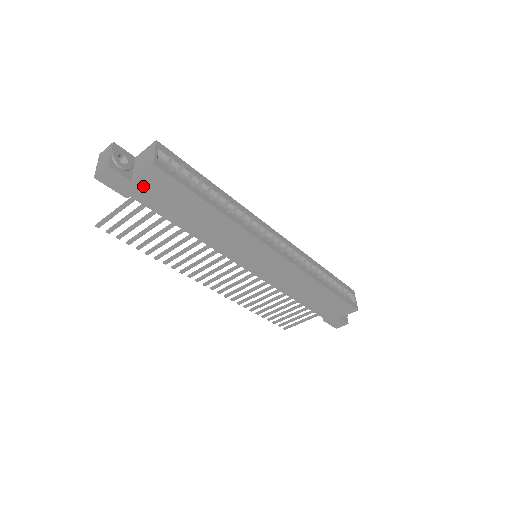
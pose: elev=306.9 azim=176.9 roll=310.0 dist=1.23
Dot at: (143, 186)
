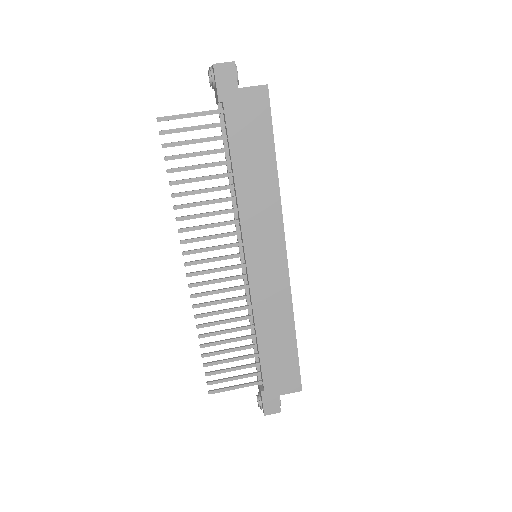
Dot at: (242, 100)
